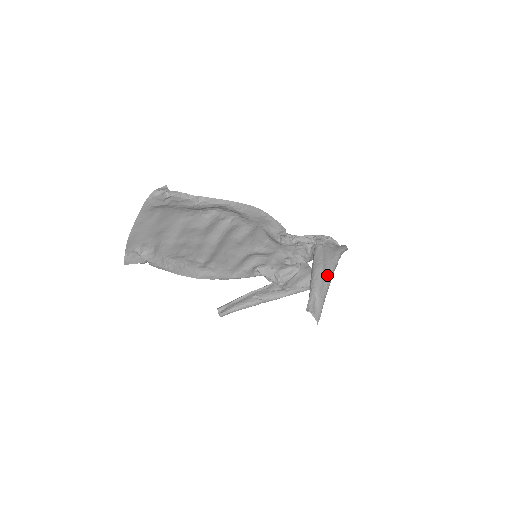
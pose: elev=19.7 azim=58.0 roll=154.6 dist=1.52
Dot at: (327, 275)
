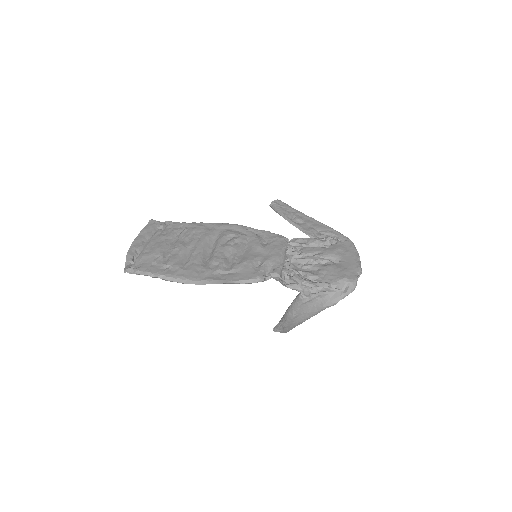
Dot at: (297, 322)
